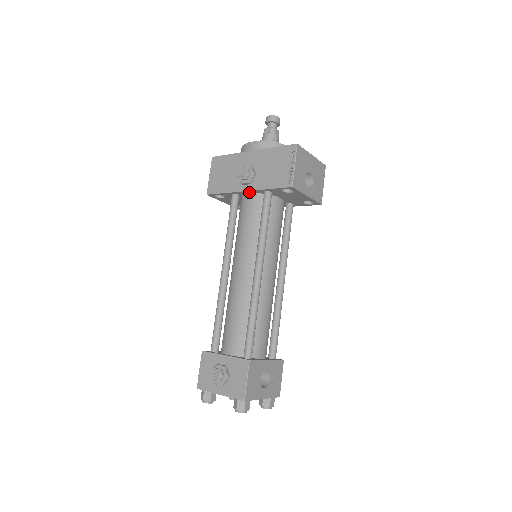
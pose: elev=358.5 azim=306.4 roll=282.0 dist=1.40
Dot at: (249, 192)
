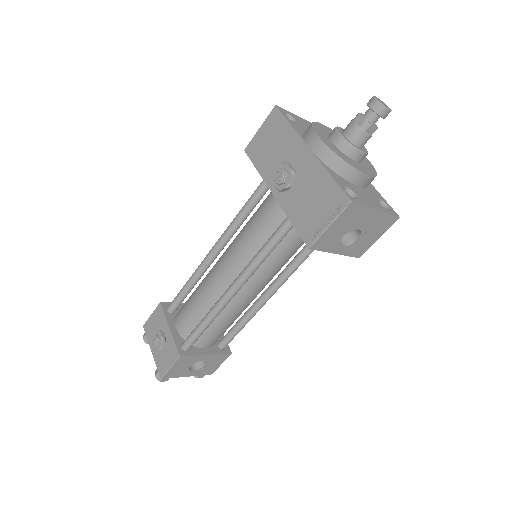
Dot at: occluded
